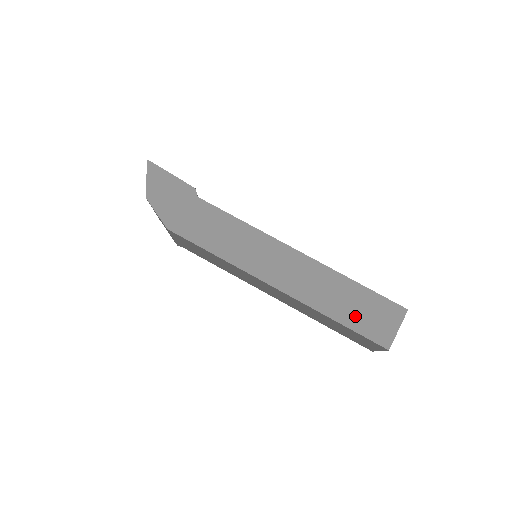
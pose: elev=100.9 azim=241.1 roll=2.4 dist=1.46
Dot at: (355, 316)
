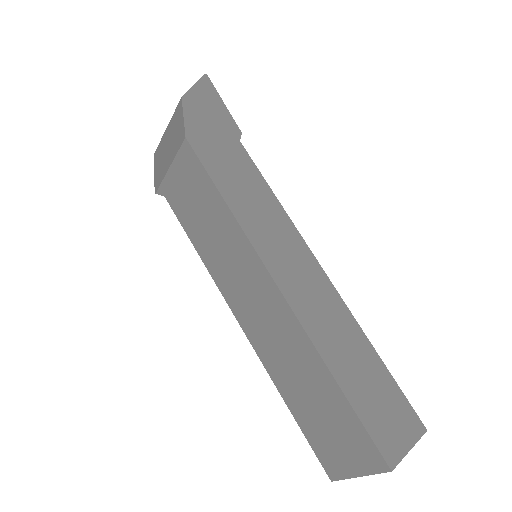
Dot at: (363, 394)
